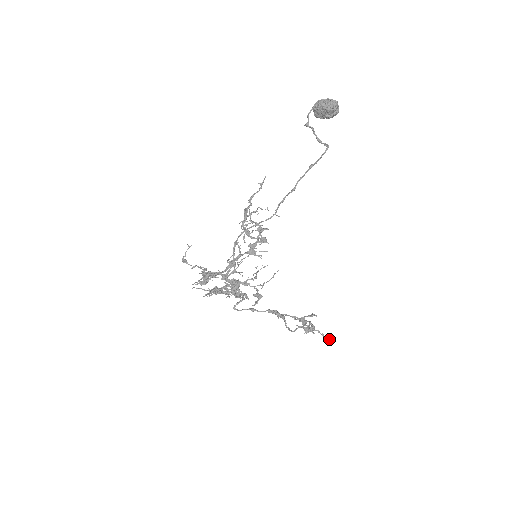
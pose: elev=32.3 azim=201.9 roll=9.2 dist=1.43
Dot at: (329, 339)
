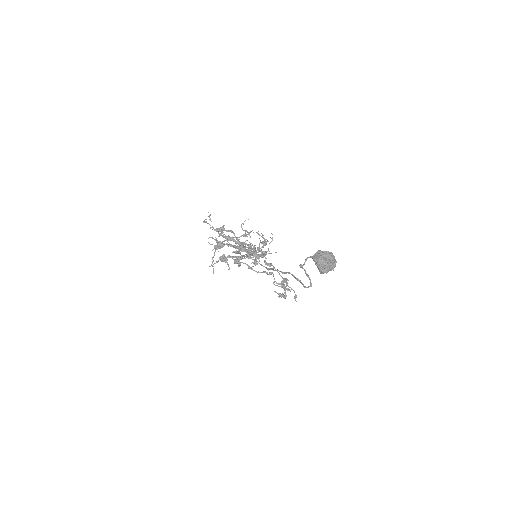
Dot at: occluded
